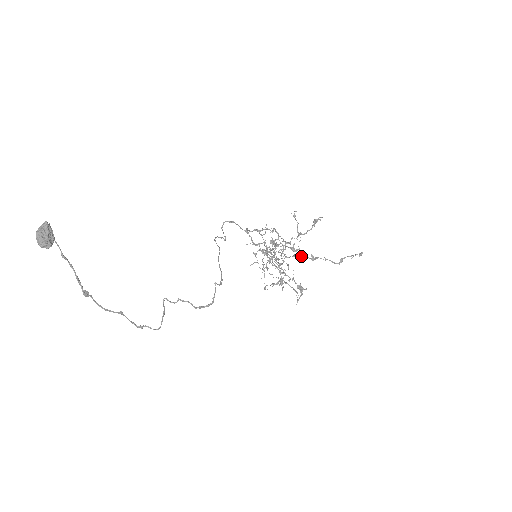
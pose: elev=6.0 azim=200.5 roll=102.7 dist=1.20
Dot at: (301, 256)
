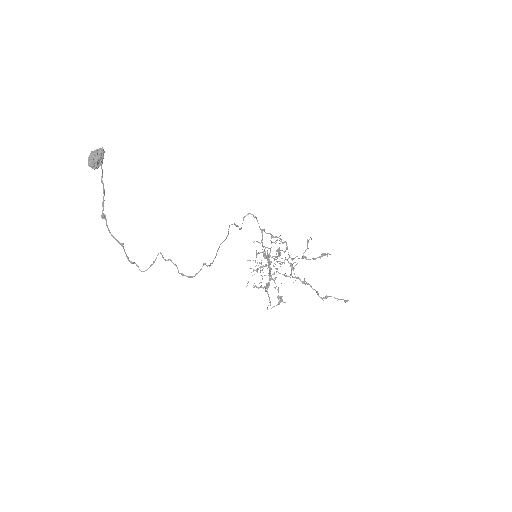
Dot at: occluded
